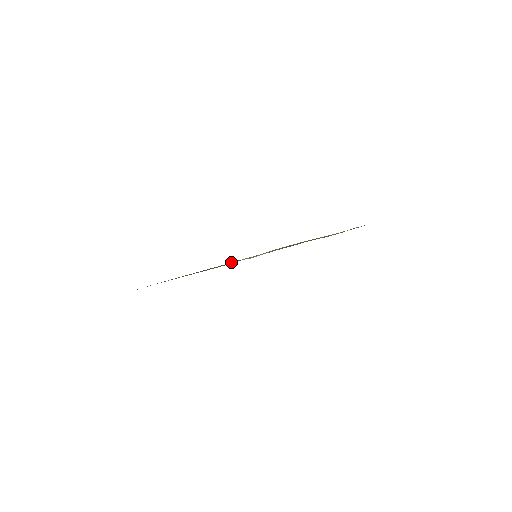
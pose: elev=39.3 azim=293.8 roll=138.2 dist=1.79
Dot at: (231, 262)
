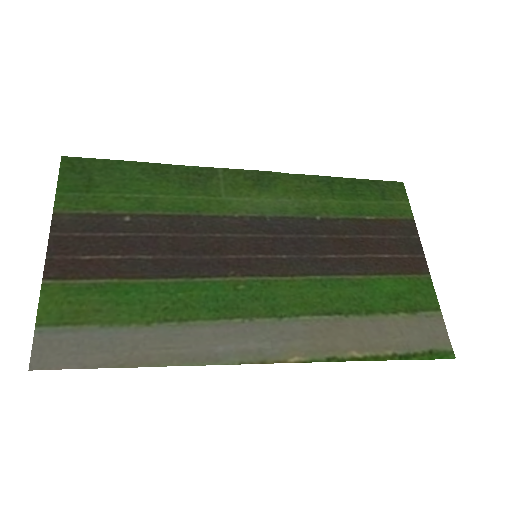
Dot at: (245, 334)
